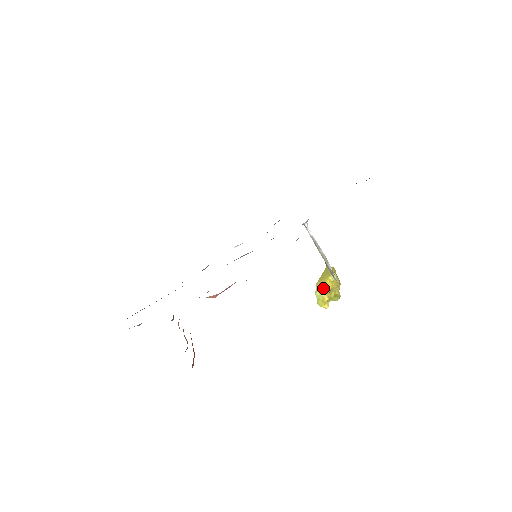
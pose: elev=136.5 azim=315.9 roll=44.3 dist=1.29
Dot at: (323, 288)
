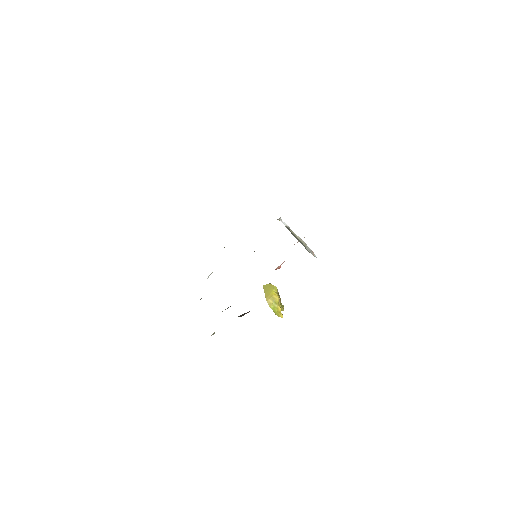
Dot at: (274, 300)
